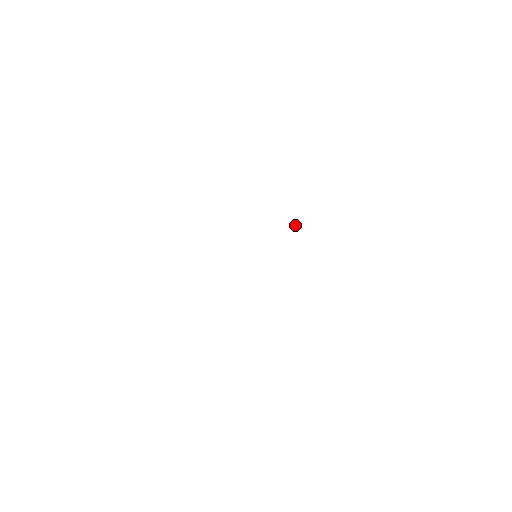
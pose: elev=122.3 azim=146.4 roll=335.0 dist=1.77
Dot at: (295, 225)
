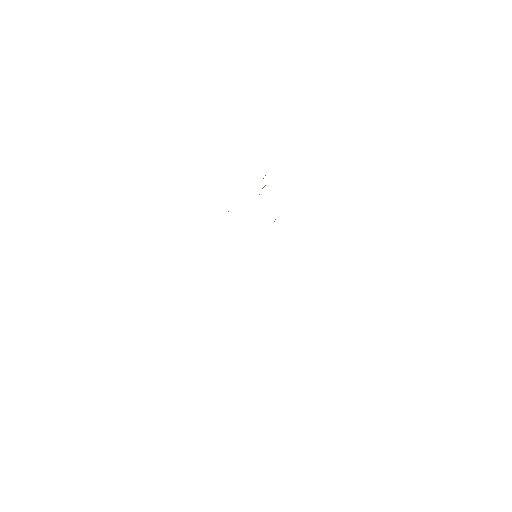
Dot at: occluded
